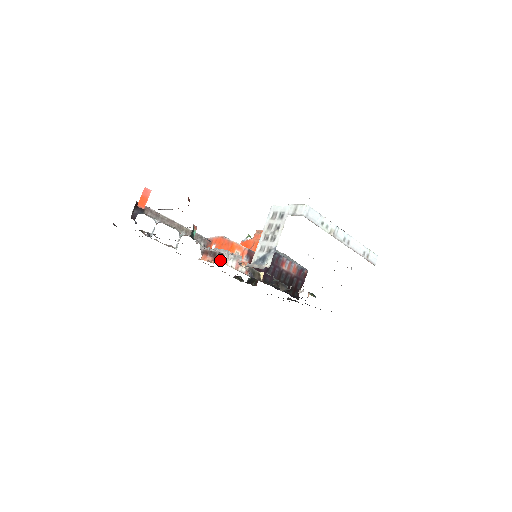
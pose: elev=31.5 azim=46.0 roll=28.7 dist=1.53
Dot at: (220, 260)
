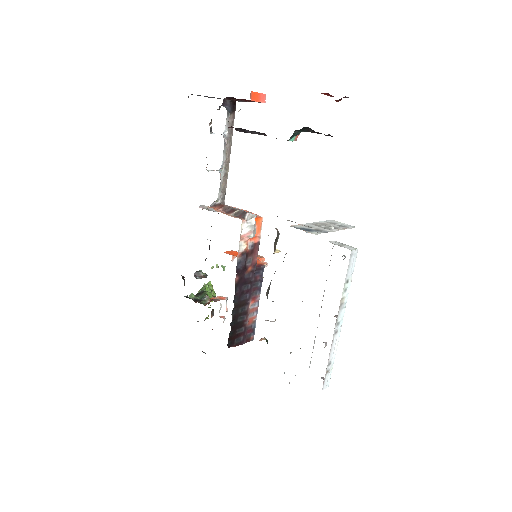
Dot at: (236, 216)
